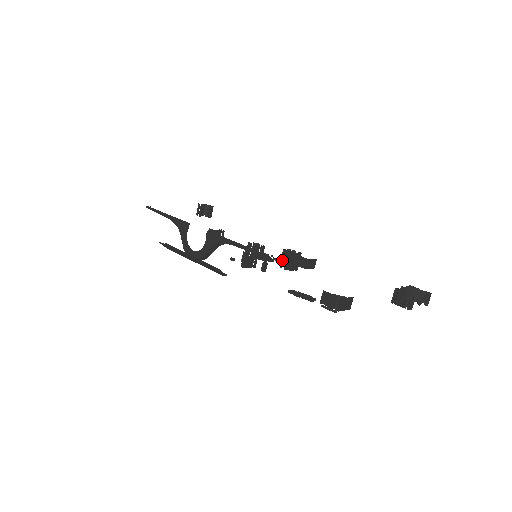
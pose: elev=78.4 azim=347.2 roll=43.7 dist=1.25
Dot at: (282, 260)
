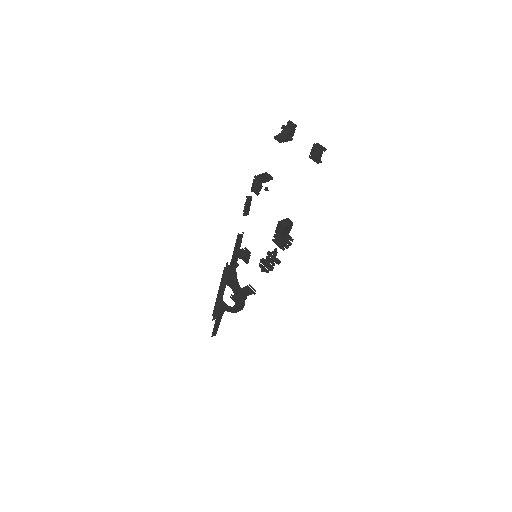
Dot at: (278, 245)
